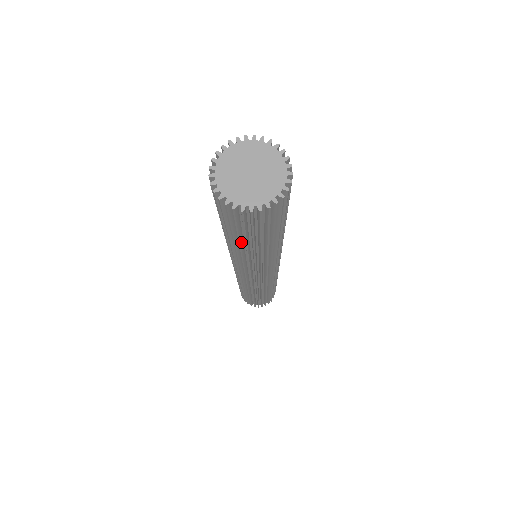
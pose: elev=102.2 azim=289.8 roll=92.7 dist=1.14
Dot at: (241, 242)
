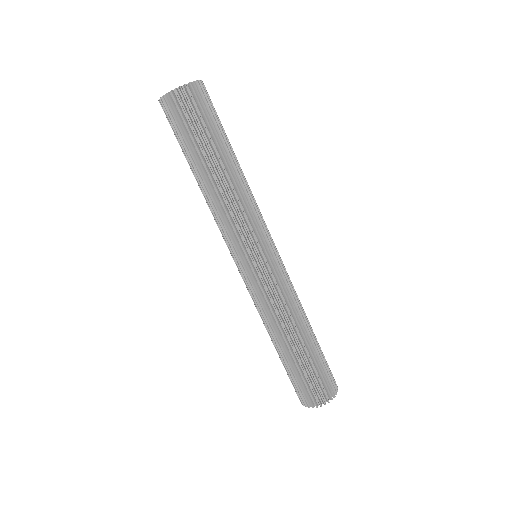
Dot at: (198, 159)
